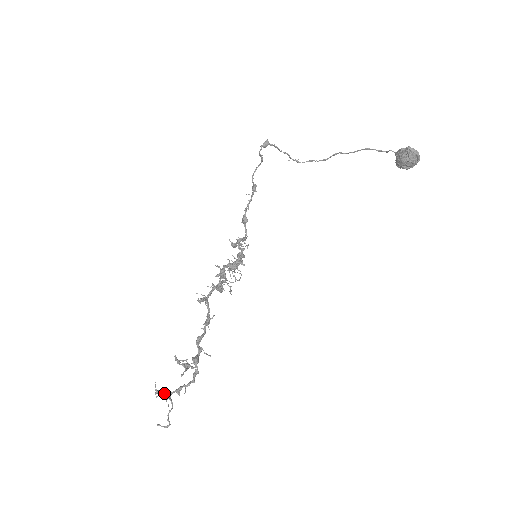
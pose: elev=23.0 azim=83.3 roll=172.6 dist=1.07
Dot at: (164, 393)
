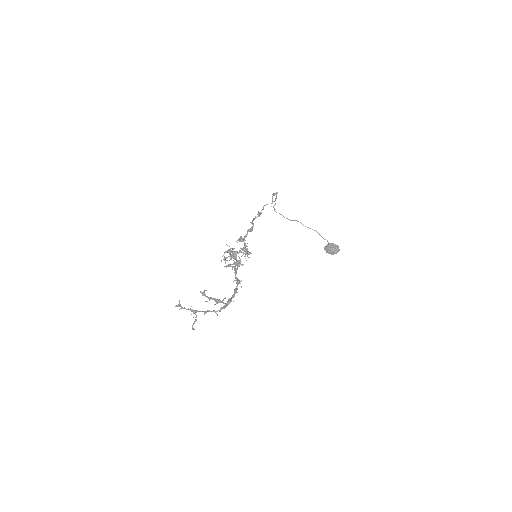
Dot at: (191, 309)
